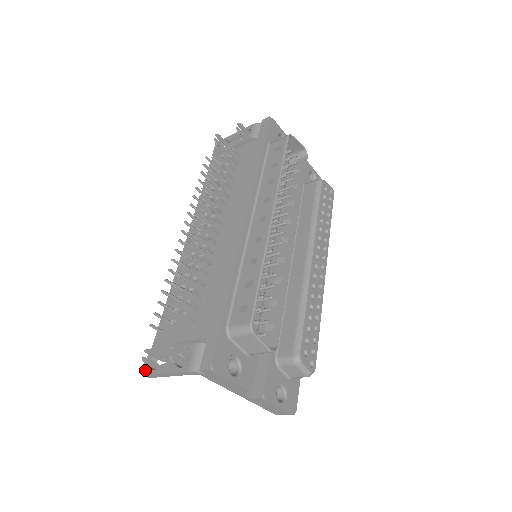
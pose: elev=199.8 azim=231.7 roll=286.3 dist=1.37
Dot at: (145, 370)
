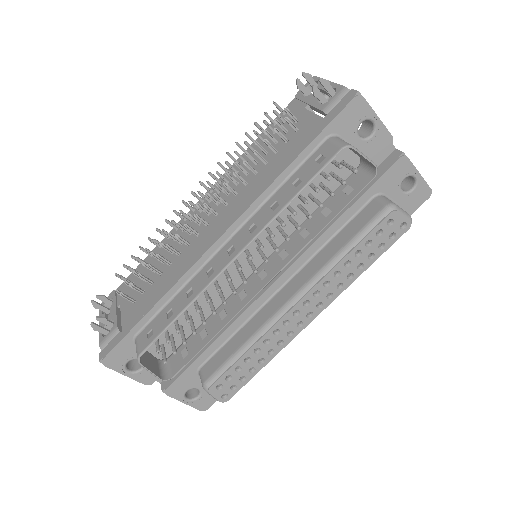
Dot at: (102, 304)
